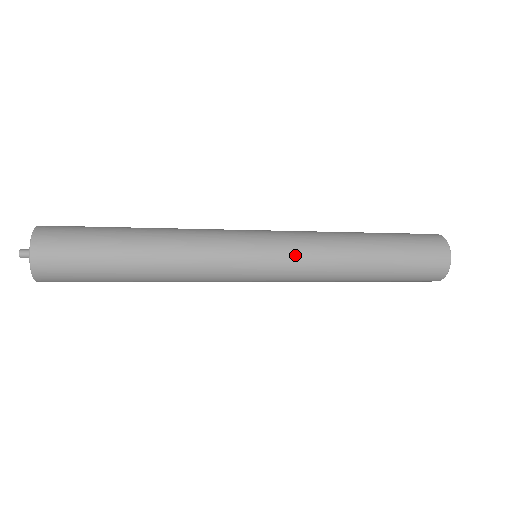
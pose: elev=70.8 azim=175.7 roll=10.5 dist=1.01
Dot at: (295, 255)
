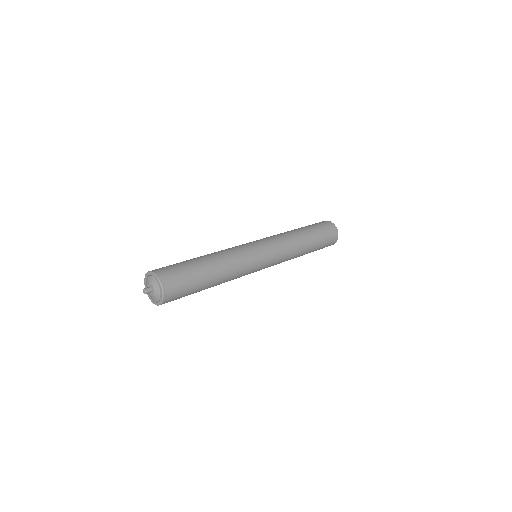
Dot at: (280, 254)
